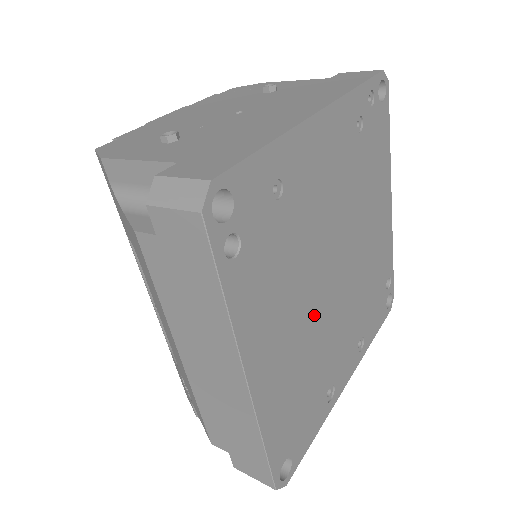
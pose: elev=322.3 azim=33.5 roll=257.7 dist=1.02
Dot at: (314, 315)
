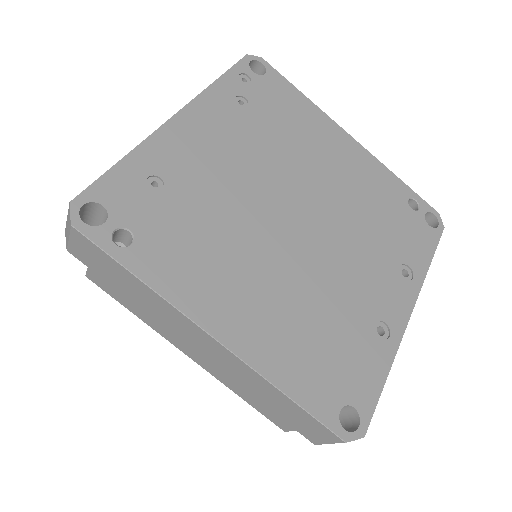
Dot at: (287, 263)
